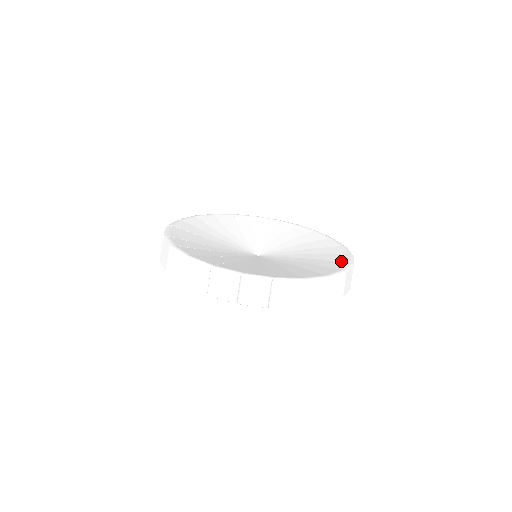
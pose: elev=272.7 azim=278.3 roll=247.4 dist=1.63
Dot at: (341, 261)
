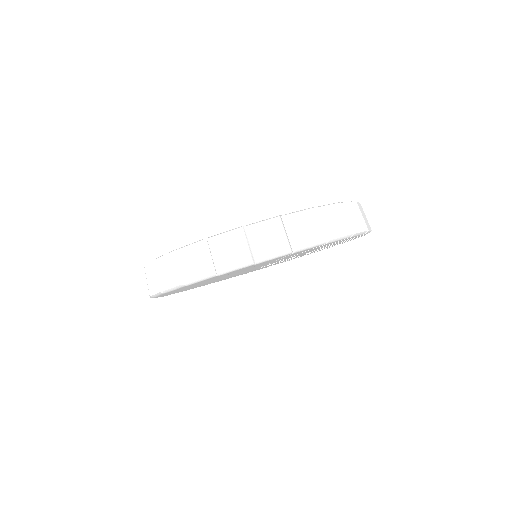
Dot at: occluded
